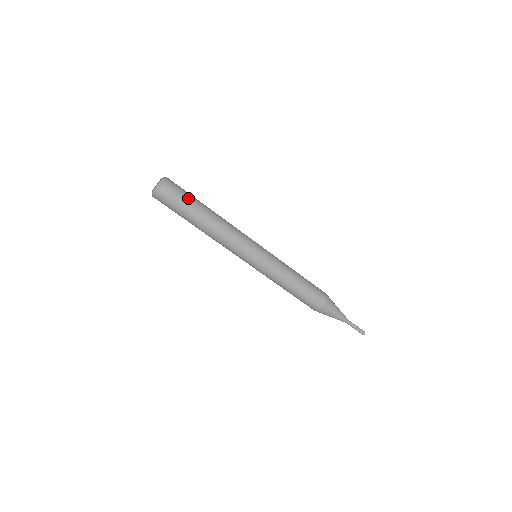
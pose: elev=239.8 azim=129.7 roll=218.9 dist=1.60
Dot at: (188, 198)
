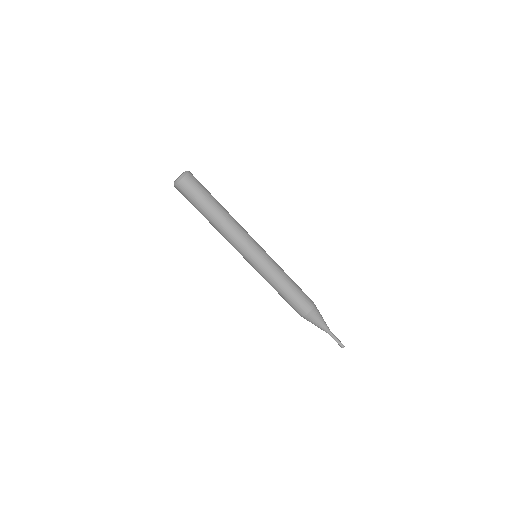
Dot at: (205, 192)
